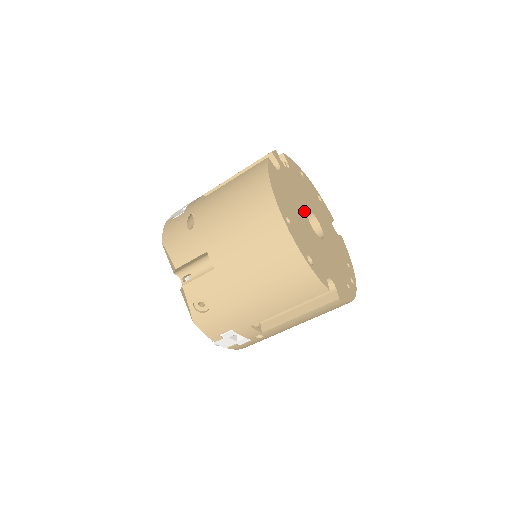
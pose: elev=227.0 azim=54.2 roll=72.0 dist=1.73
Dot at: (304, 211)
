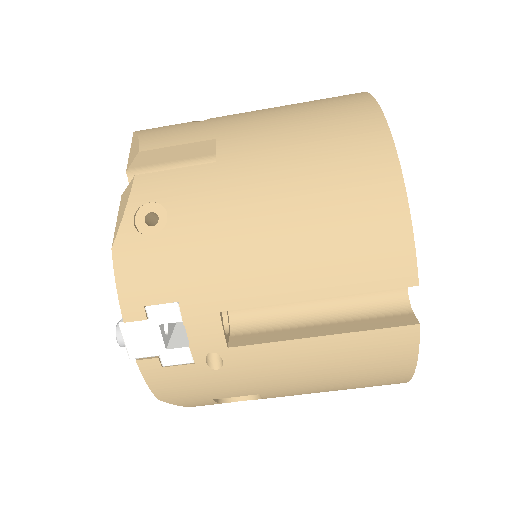
Dot at: occluded
